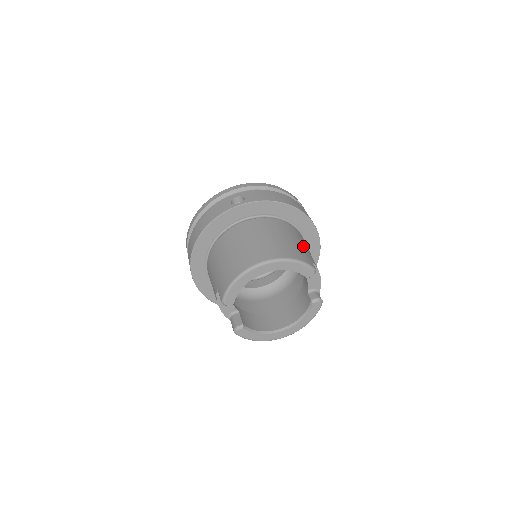
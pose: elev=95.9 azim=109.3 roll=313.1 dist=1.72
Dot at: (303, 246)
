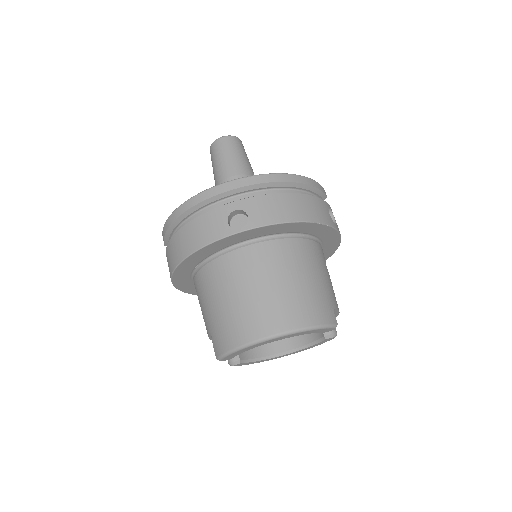
Dot at: (323, 282)
